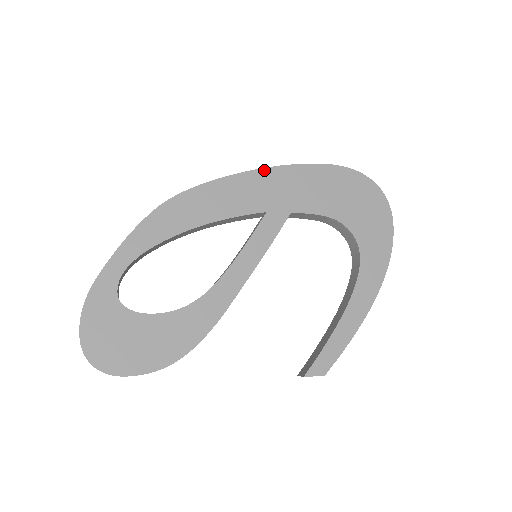
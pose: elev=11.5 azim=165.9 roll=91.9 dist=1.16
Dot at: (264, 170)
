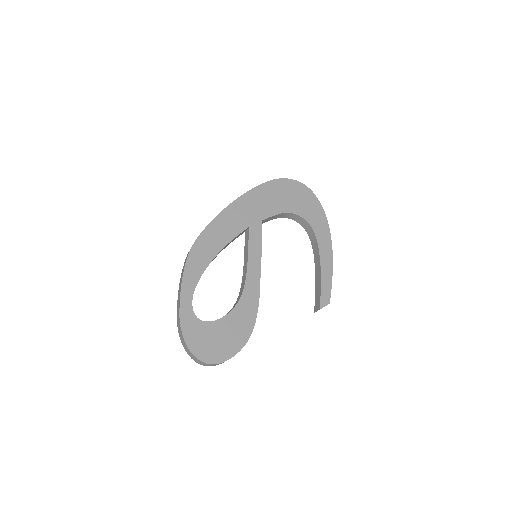
Dot at: (233, 203)
